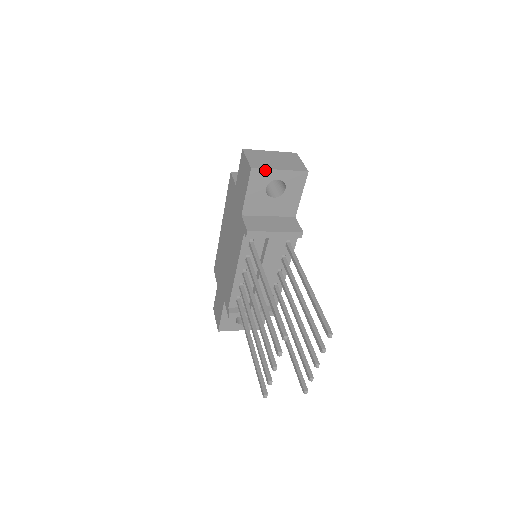
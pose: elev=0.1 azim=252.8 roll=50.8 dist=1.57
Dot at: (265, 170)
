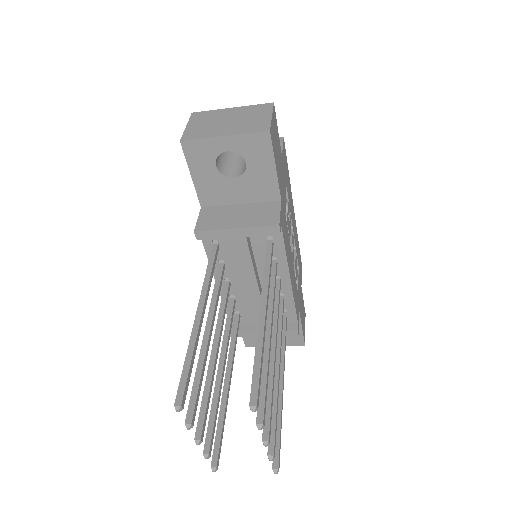
Dot at: (202, 140)
